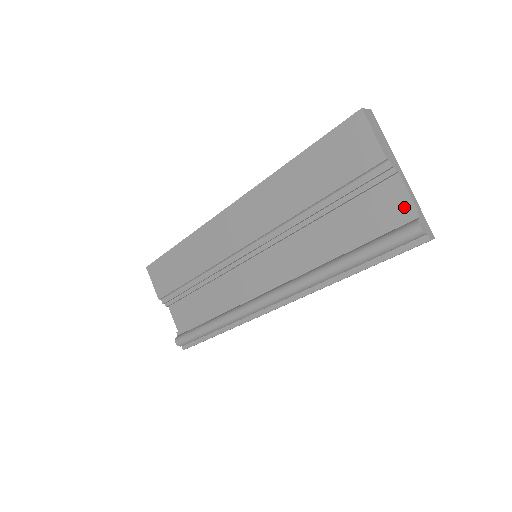
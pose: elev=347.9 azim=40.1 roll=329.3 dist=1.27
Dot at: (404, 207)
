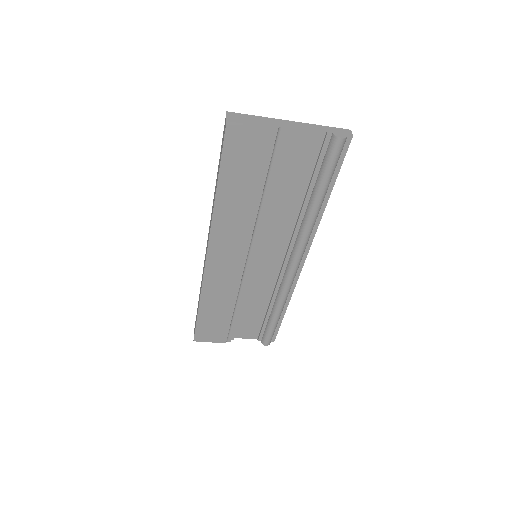
Dot at: (316, 137)
